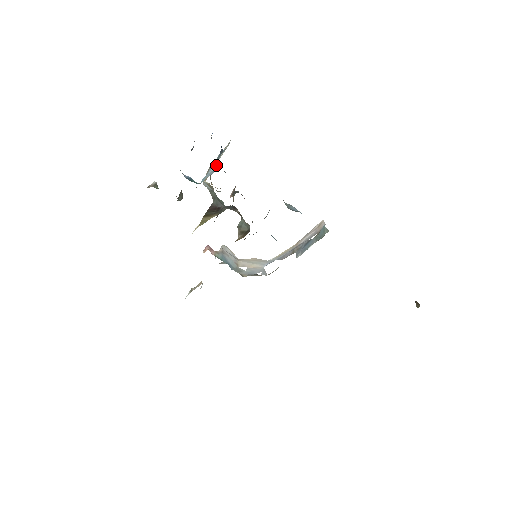
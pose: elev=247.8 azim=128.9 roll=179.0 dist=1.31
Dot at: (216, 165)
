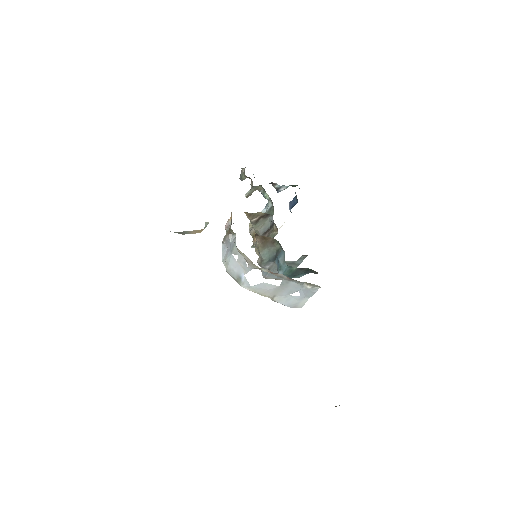
Dot at: occluded
